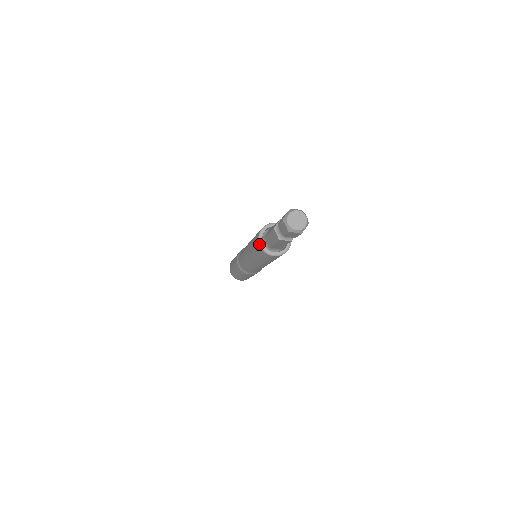
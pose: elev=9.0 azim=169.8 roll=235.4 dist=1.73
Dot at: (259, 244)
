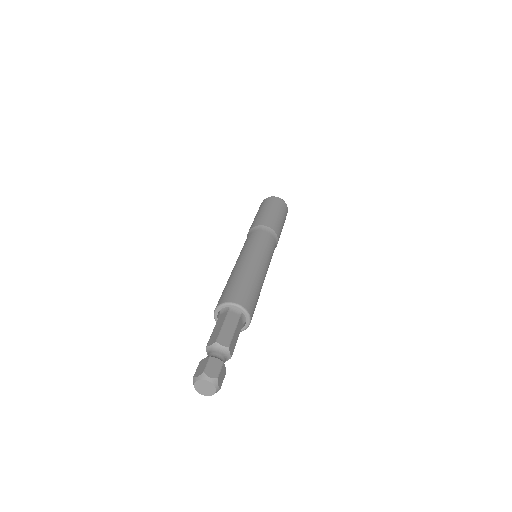
Dot at: (214, 316)
